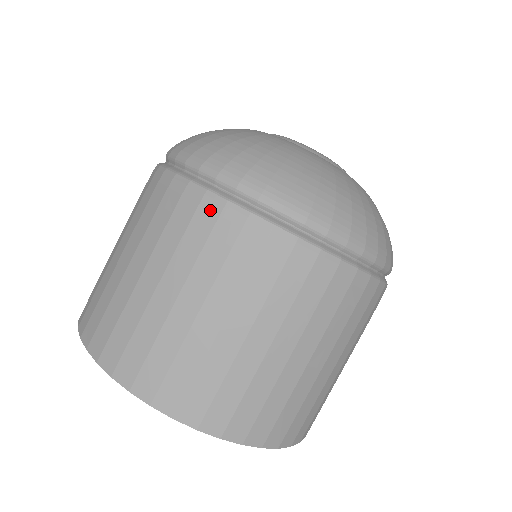
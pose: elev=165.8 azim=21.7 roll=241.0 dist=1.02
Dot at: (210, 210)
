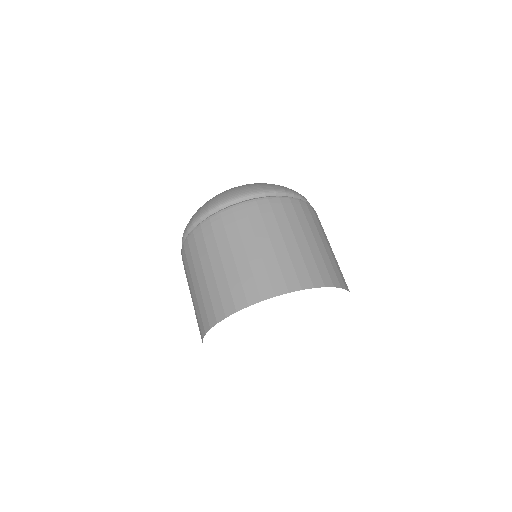
Dot at: (186, 246)
